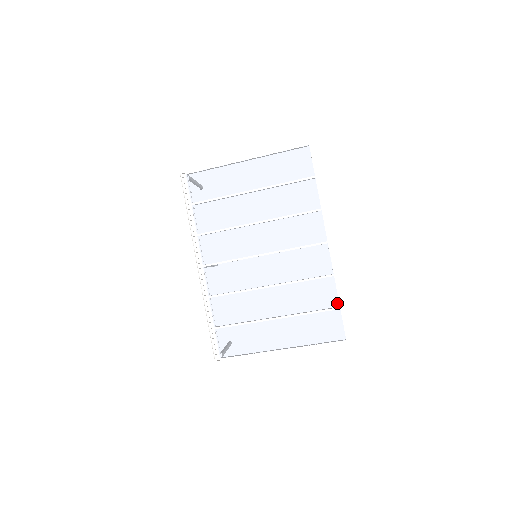
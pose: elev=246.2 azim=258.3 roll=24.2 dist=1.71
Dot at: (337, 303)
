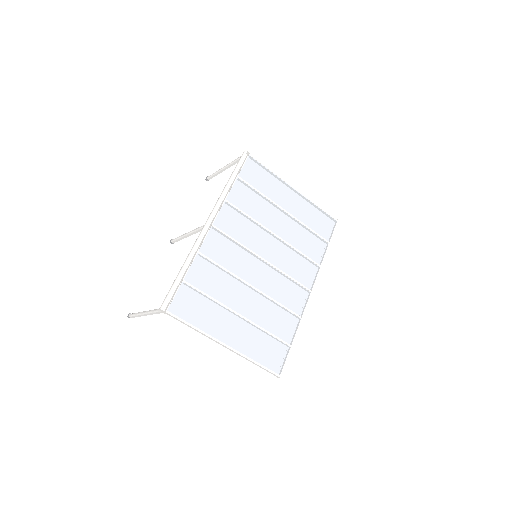
Dot at: (291, 340)
